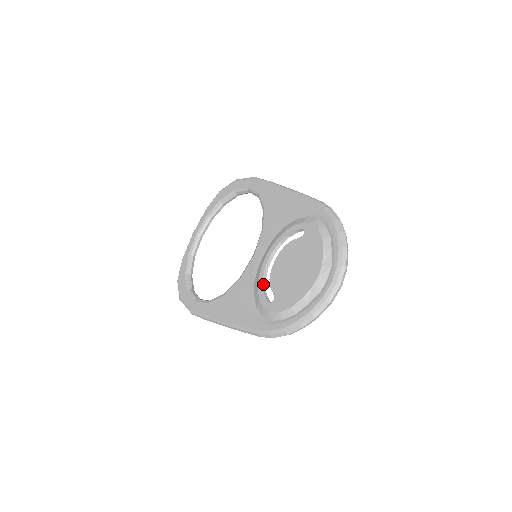
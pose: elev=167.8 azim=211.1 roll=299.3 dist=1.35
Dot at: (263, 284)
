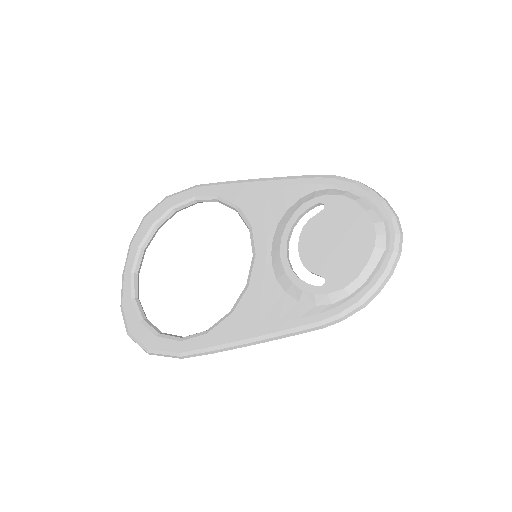
Dot at: (295, 274)
